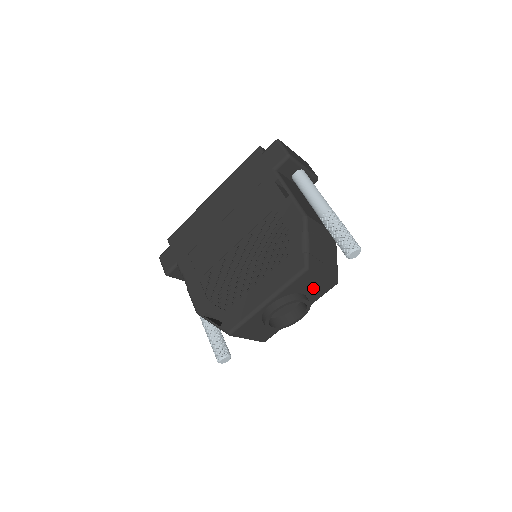
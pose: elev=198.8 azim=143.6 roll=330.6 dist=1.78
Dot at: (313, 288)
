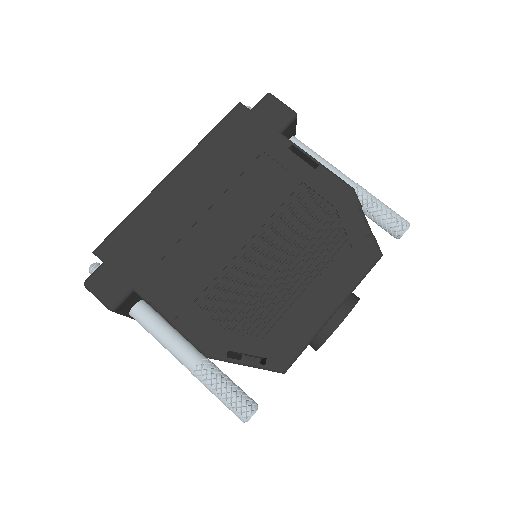
Dot at: occluded
